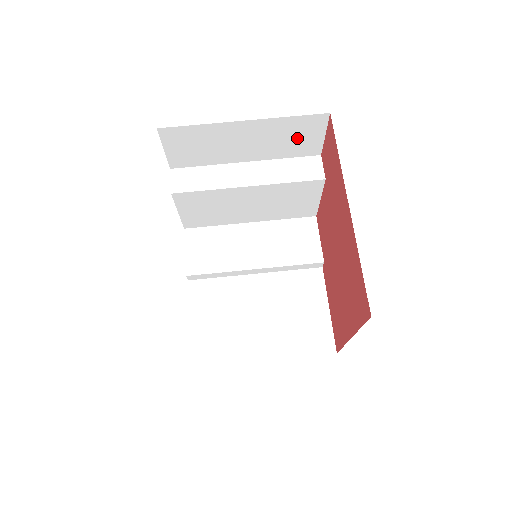
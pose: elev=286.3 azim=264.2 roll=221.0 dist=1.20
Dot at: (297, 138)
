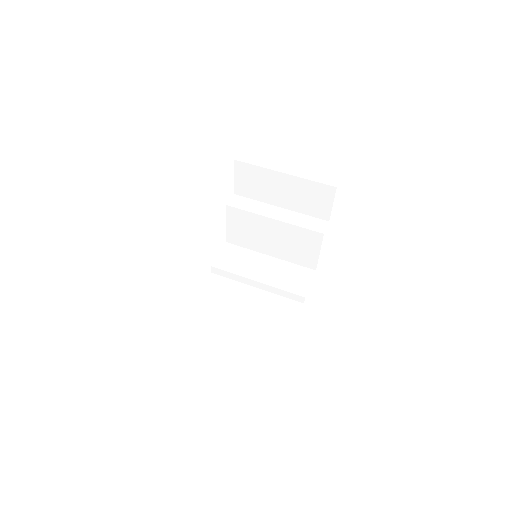
Dot at: (315, 200)
